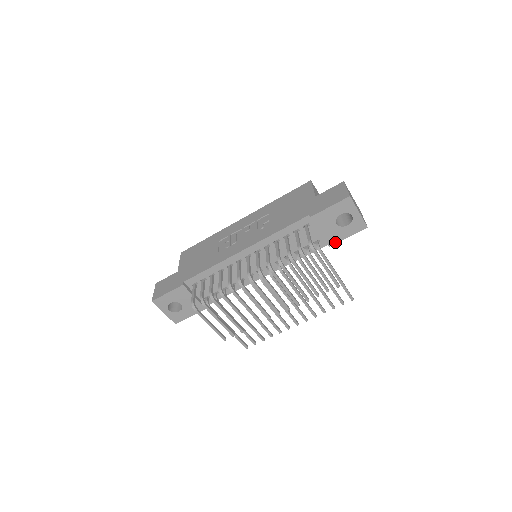
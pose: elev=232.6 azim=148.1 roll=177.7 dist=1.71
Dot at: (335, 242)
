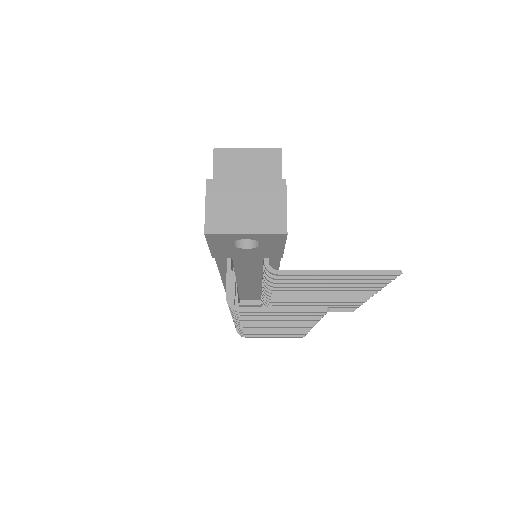
Dot at: (280, 254)
